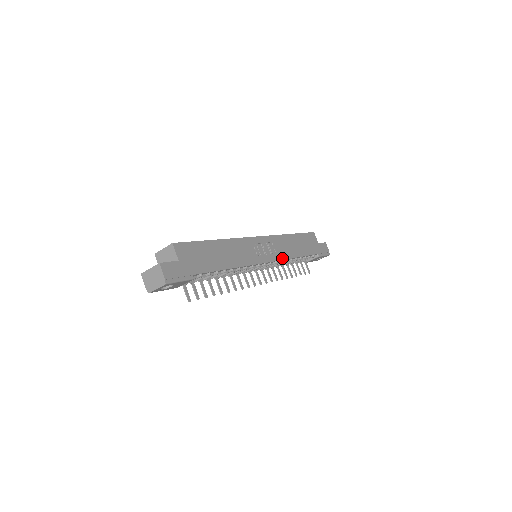
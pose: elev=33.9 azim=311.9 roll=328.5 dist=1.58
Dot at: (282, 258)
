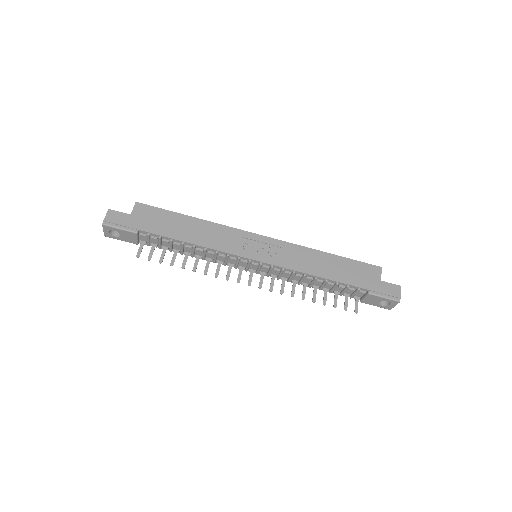
Dot at: (285, 266)
